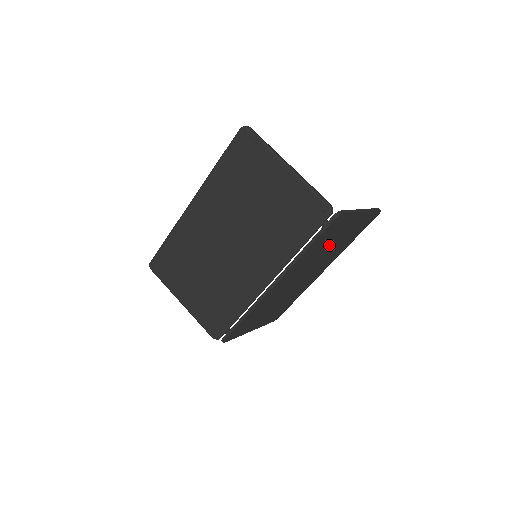
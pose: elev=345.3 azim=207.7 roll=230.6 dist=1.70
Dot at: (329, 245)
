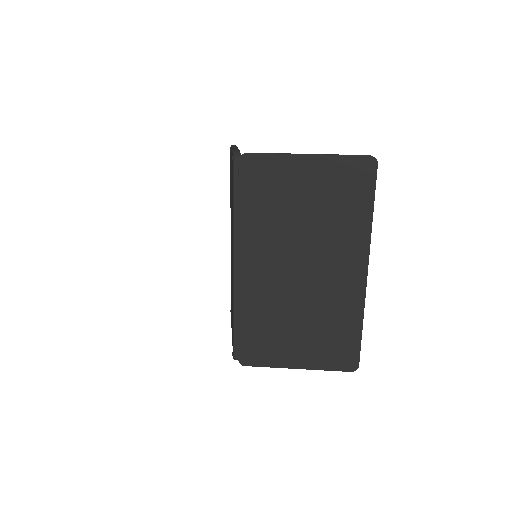
Dot at: (297, 211)
